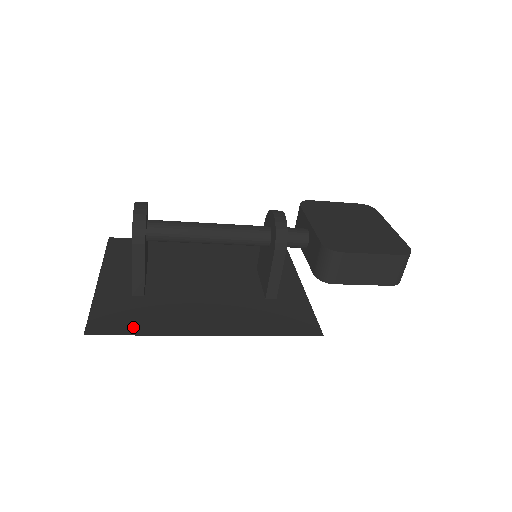
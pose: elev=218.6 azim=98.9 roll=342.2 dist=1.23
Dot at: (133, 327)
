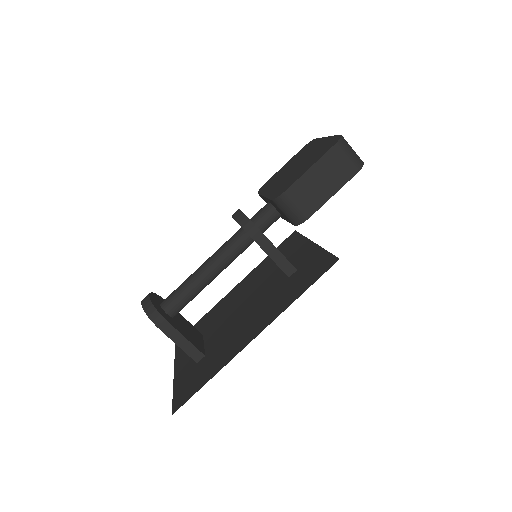
Dot at: (202, 381)
